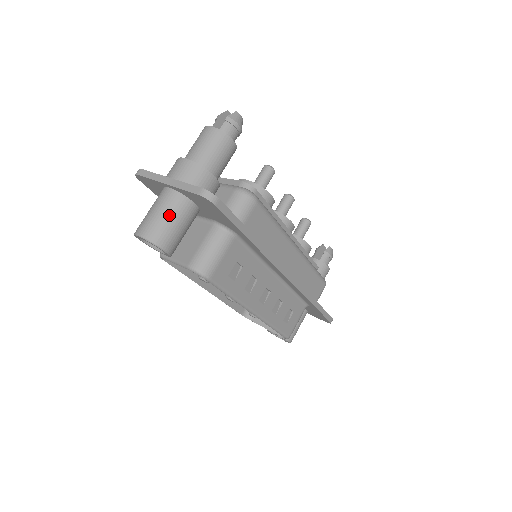
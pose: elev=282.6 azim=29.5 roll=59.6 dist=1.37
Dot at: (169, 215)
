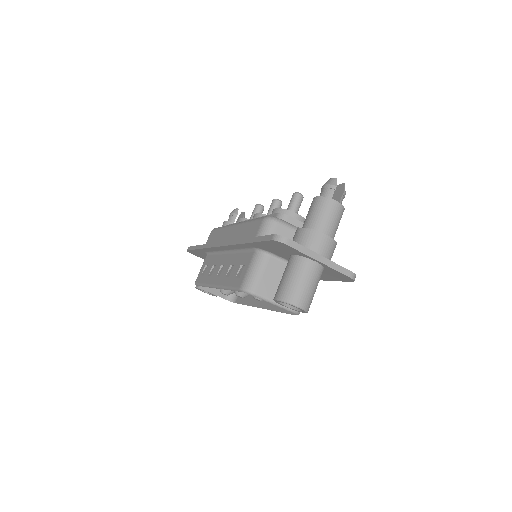
Dot at: (316, 287)
